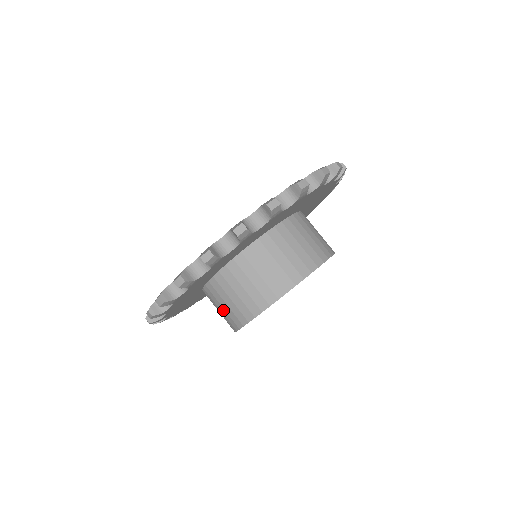
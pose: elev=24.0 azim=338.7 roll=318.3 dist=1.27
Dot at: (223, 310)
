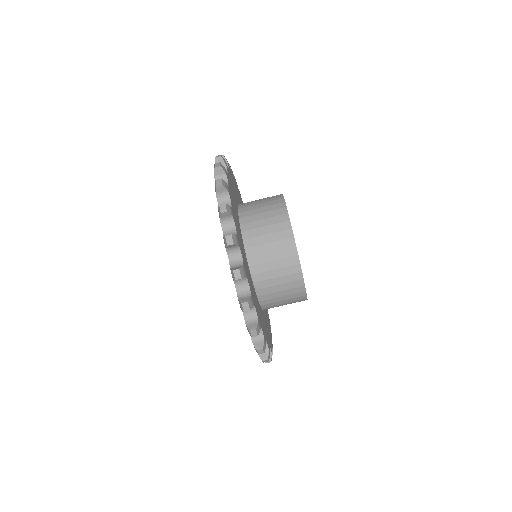
Dot at: (285, 297)
